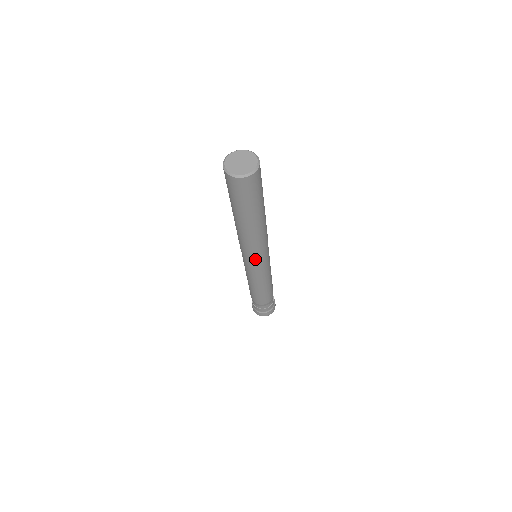
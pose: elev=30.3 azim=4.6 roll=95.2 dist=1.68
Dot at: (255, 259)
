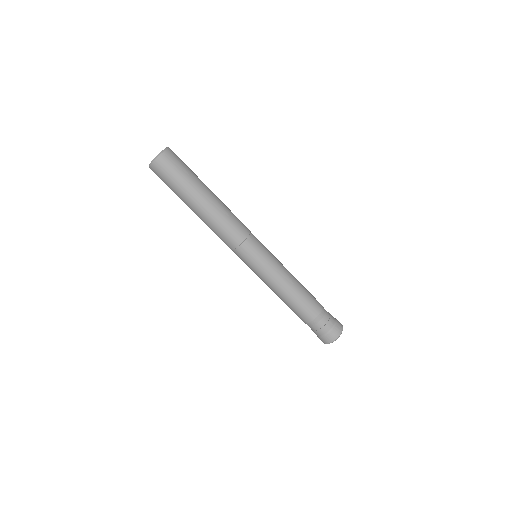
Dot at: (244, 249)
